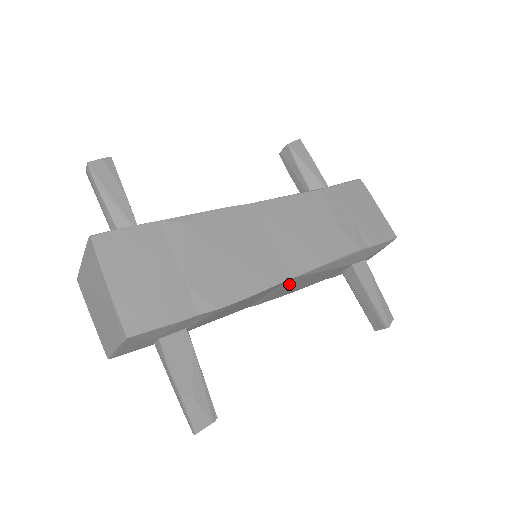
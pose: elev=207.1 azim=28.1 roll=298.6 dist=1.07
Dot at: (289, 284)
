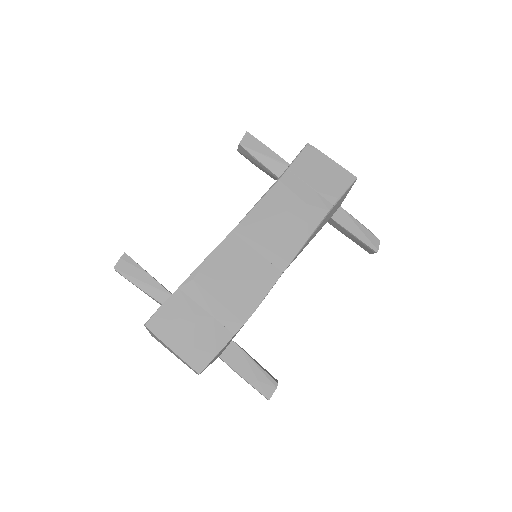
Dot at: occluded
